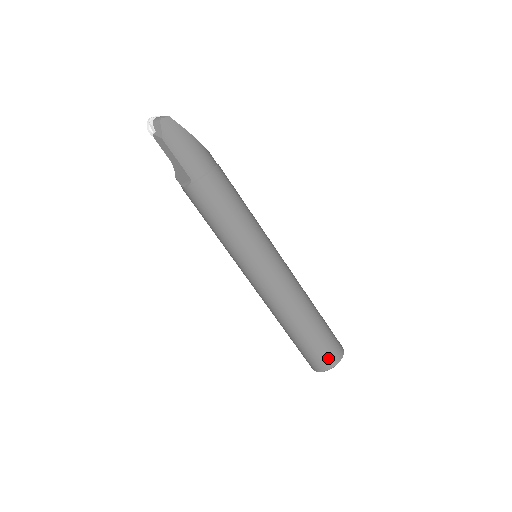
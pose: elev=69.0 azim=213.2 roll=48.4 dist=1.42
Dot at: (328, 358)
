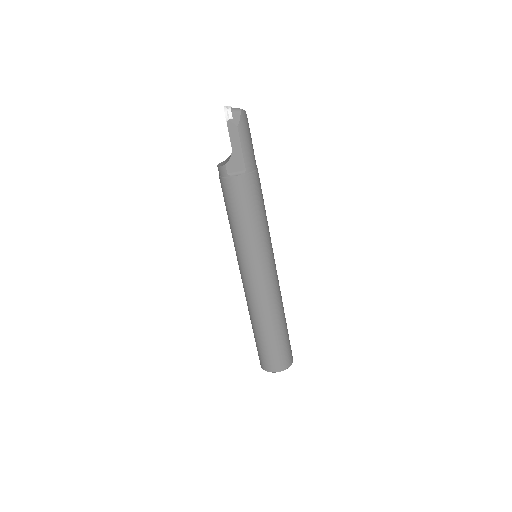
Dot at: (289, 357)
